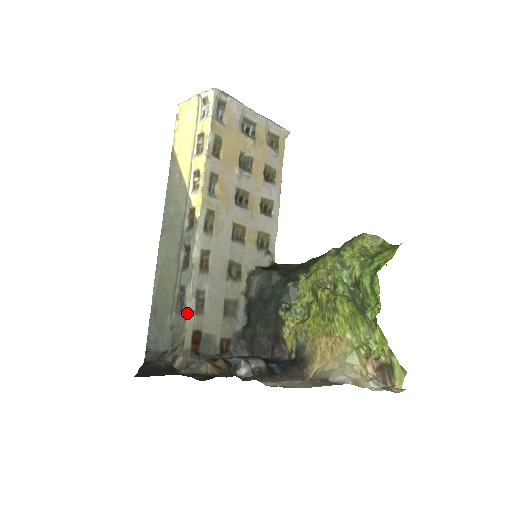
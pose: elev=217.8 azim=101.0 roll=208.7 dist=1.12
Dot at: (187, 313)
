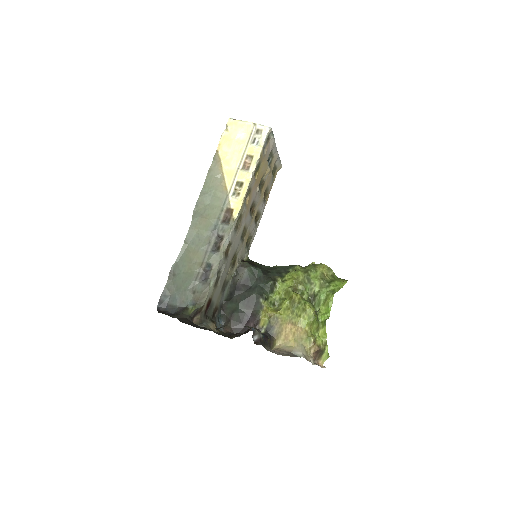
Dot at: (211, 285)
